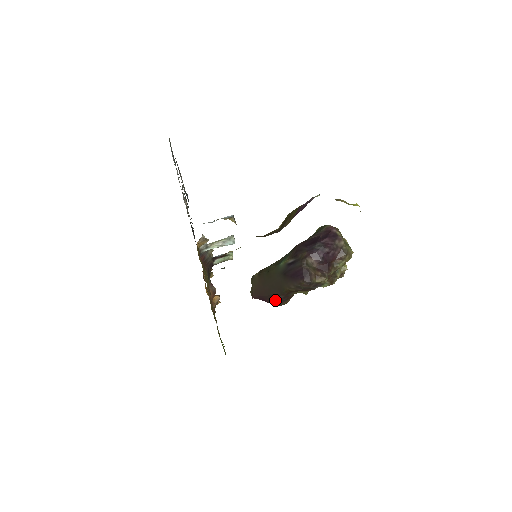
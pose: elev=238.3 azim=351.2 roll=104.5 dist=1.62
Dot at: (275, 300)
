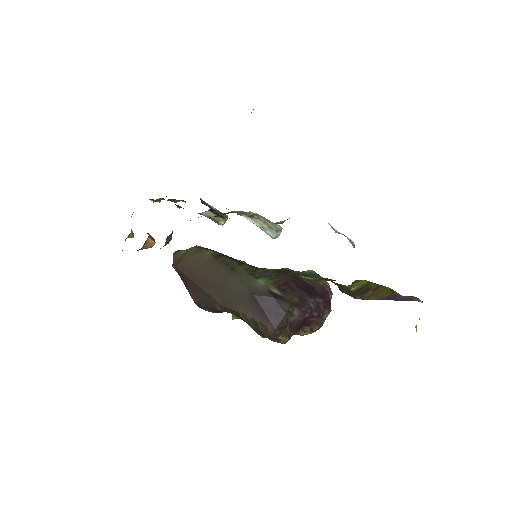
Dot at: (203, 299)
